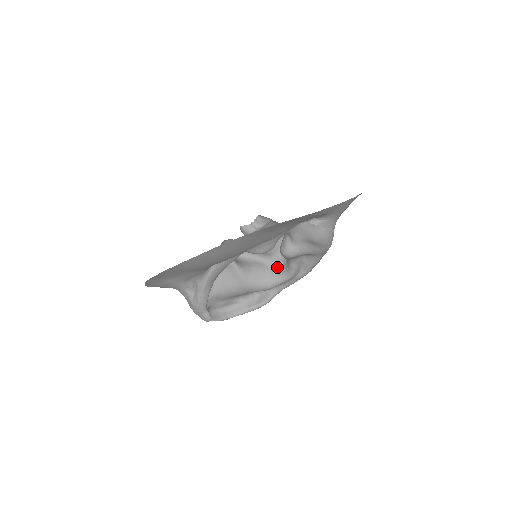
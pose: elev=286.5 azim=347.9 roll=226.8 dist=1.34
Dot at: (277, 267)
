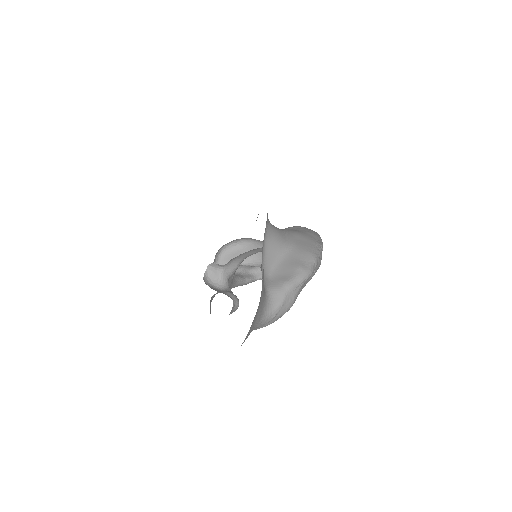
Dot at: occluded
